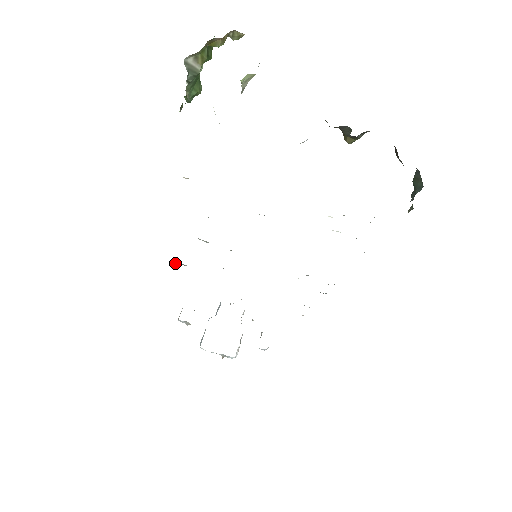
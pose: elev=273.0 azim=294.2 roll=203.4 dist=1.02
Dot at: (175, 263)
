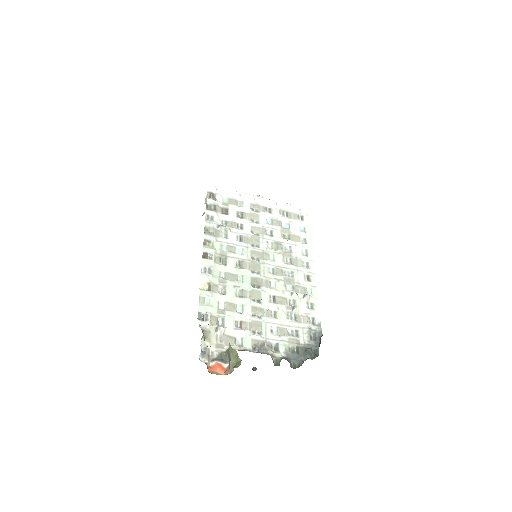
Dot at: (207, 195)
